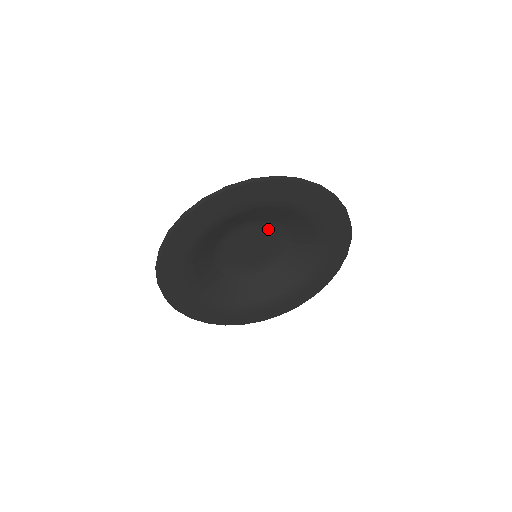
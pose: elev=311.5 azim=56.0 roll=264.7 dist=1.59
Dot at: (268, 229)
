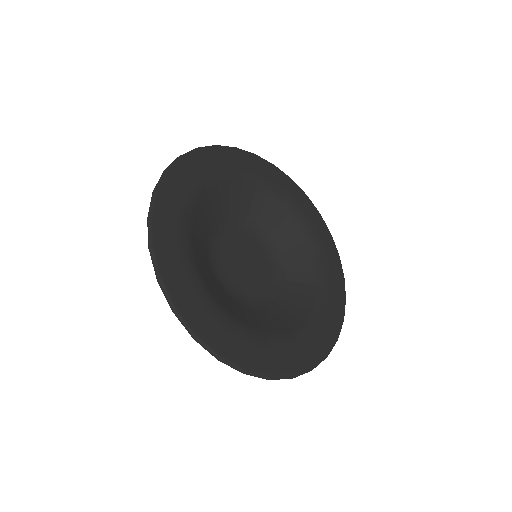
Dot at: (234, 234)
